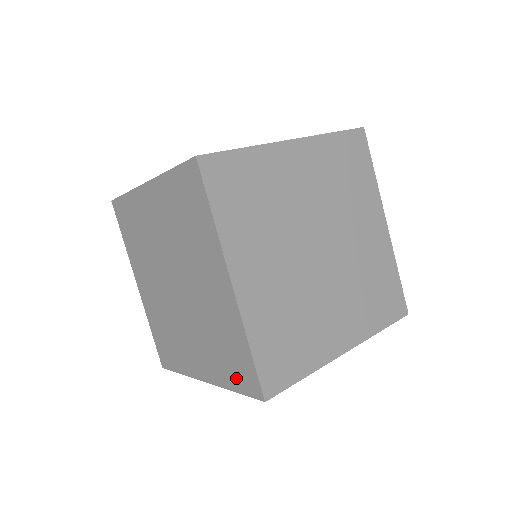
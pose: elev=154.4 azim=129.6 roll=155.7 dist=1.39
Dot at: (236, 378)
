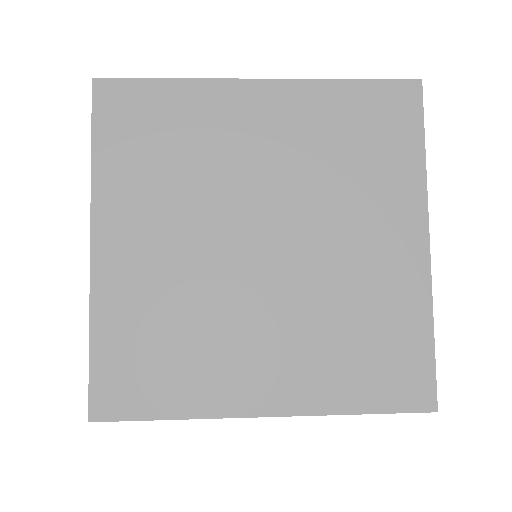
Dot at: (378, 387)
